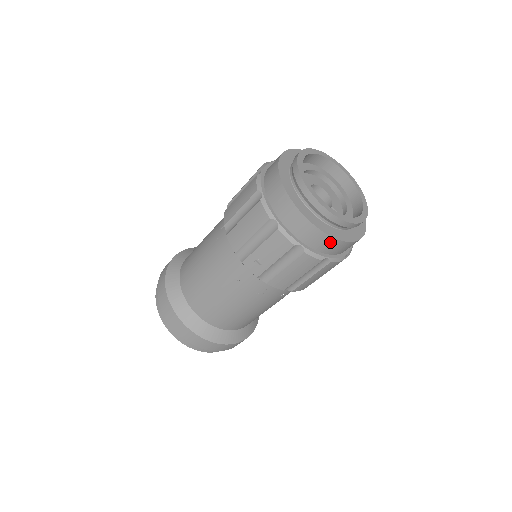
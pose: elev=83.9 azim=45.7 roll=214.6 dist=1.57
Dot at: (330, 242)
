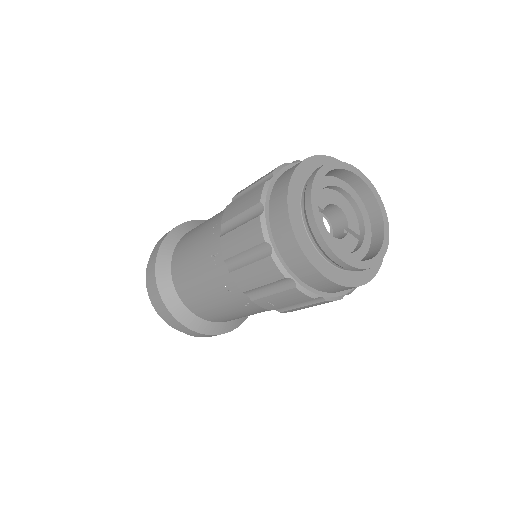
Dot at: occluded
